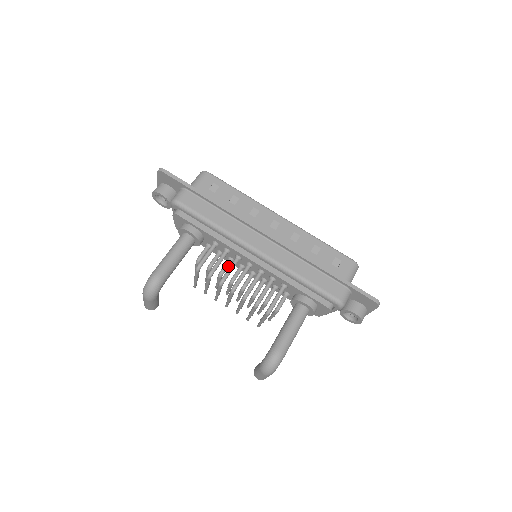
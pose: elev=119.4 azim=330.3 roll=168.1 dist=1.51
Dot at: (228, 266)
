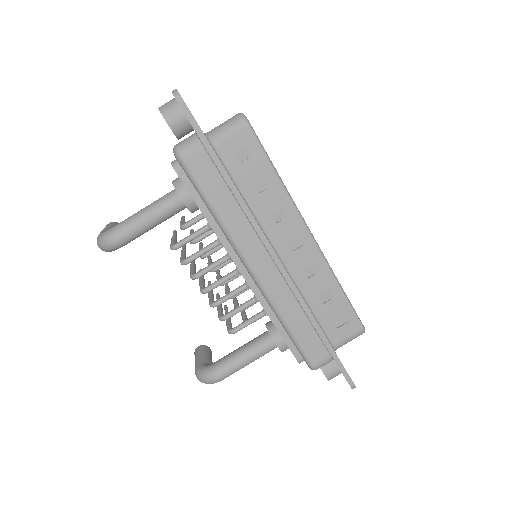
Dot at: (216, 251)
